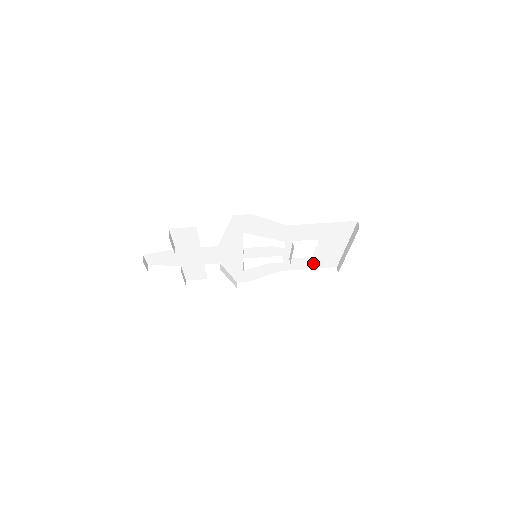
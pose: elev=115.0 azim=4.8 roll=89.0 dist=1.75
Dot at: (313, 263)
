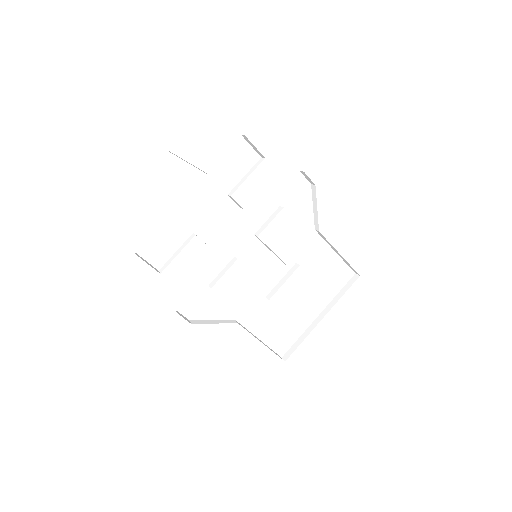
Dot at: (272, 328)
